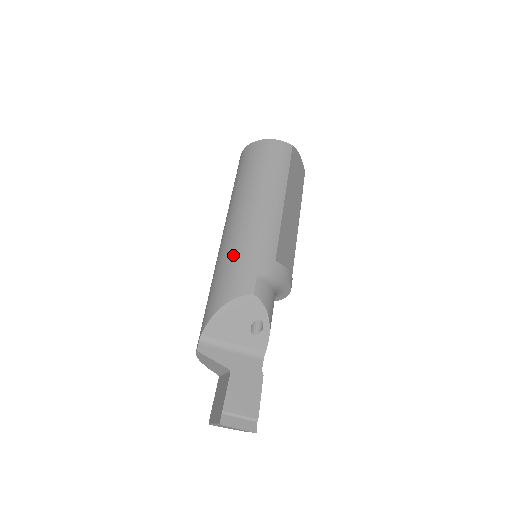
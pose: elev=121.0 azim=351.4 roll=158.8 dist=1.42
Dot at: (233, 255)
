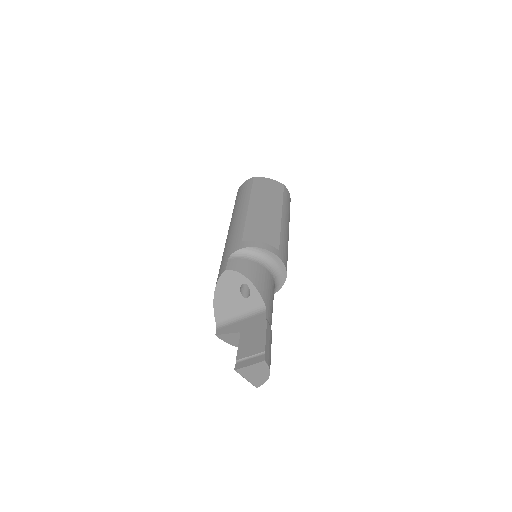
Dot at: occluded
